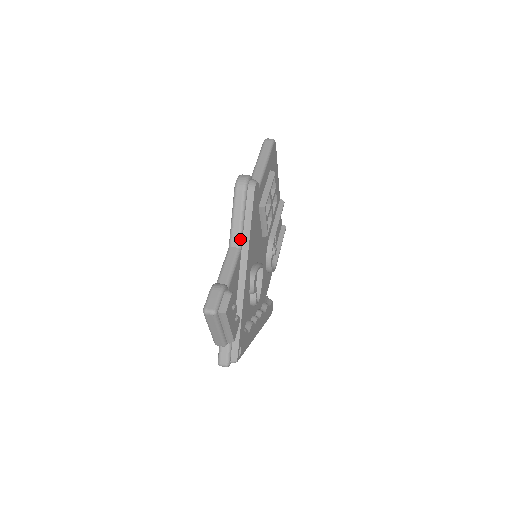
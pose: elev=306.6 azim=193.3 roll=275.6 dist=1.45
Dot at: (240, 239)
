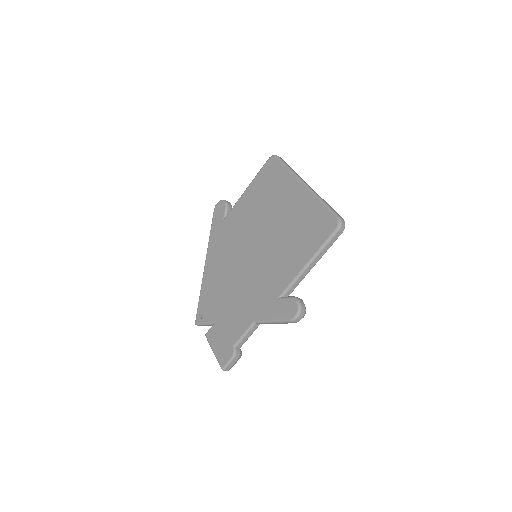
Dot at: occluded
